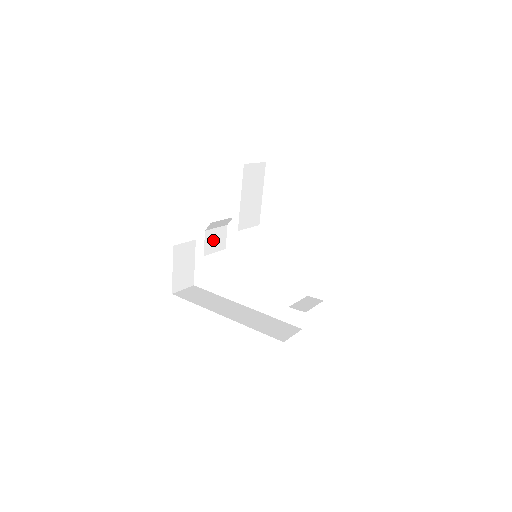
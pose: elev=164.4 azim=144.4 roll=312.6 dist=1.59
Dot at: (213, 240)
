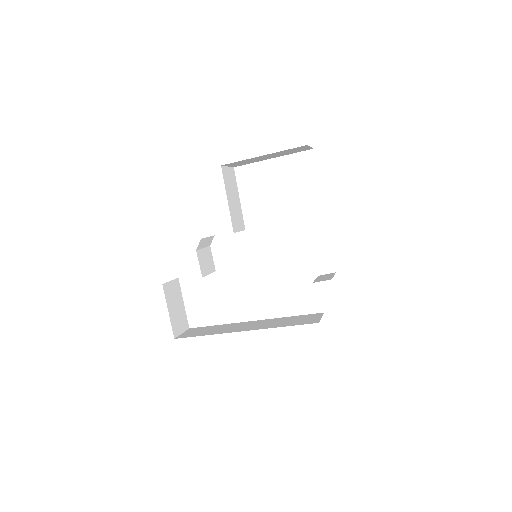
Dot at: (204, 261)
